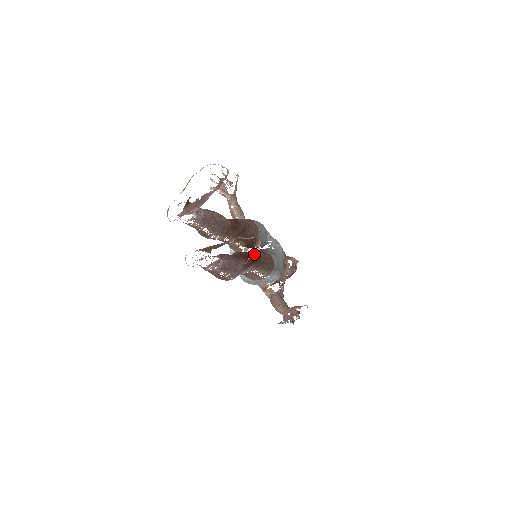
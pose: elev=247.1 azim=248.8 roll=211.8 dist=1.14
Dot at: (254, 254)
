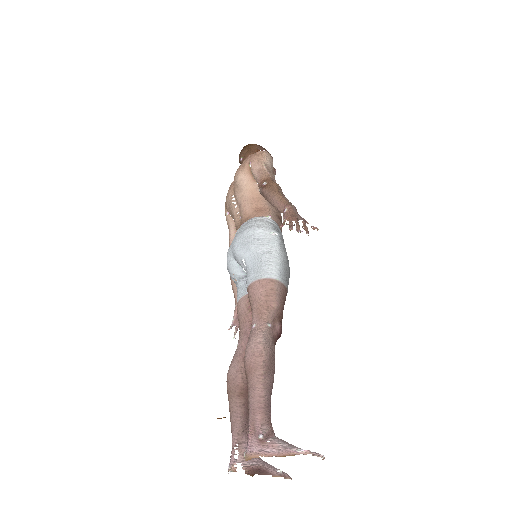
Dot at: occluded
